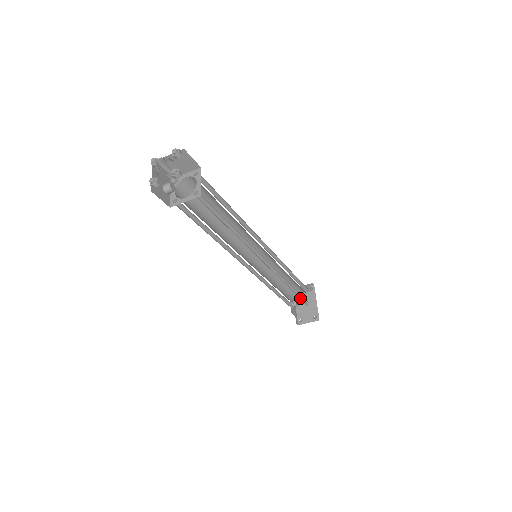
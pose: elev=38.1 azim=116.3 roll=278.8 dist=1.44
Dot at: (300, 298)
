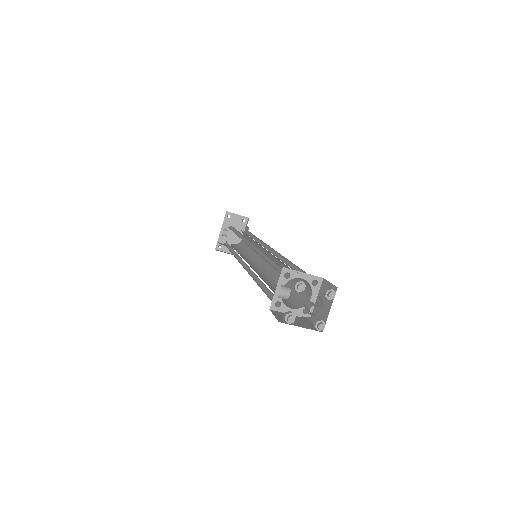
Dot at: occluded
